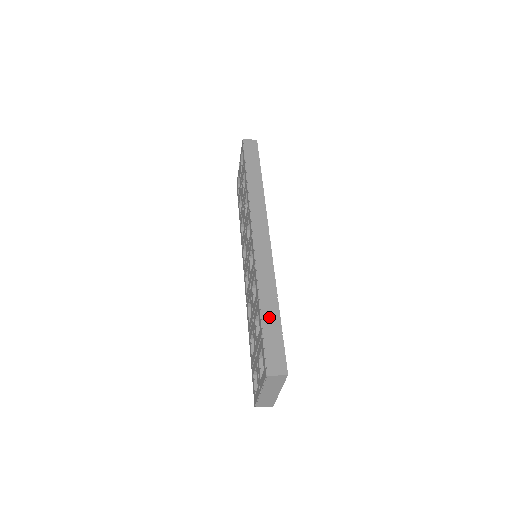
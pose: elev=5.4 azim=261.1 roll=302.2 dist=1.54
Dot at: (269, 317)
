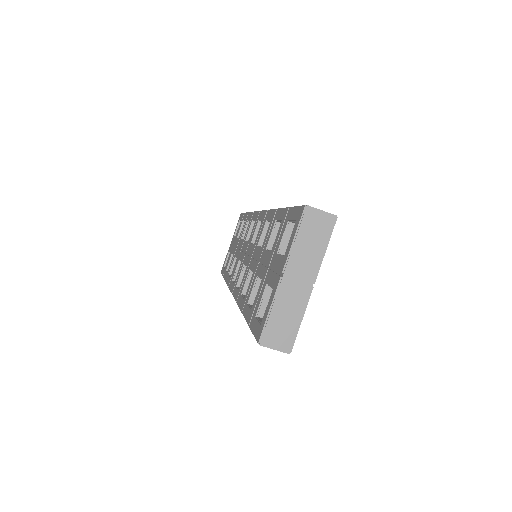
Dot at: occluded
